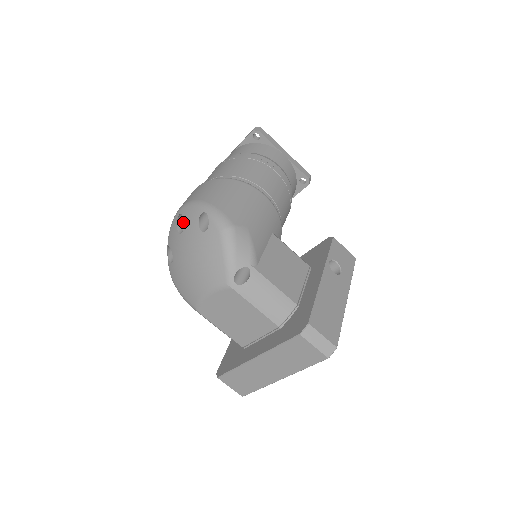
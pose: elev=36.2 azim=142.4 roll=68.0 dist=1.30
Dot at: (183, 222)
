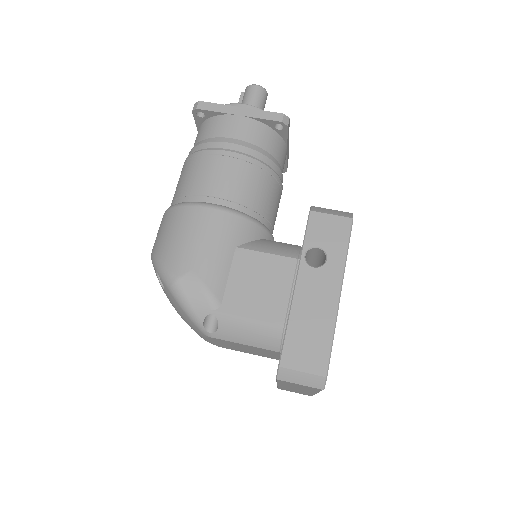
Dot at: occluded
